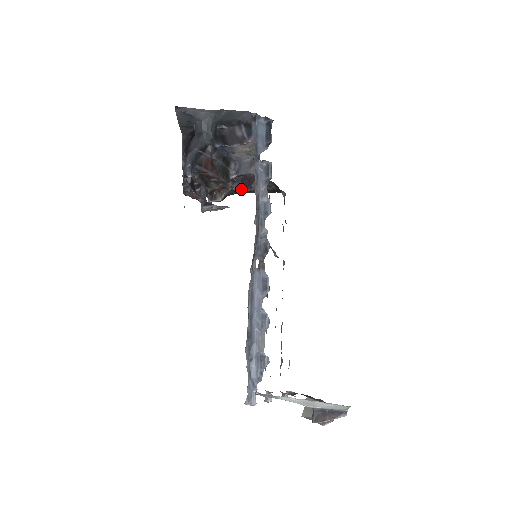
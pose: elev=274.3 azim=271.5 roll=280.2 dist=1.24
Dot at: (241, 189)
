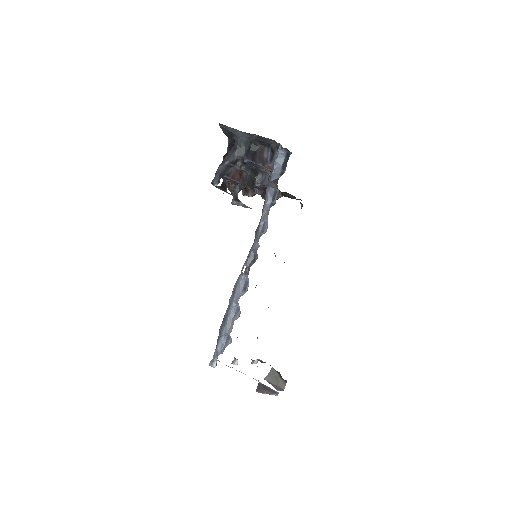
Dot at: (262, 197)
